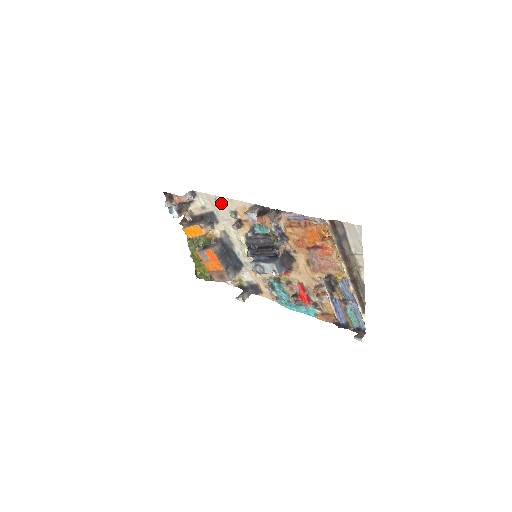
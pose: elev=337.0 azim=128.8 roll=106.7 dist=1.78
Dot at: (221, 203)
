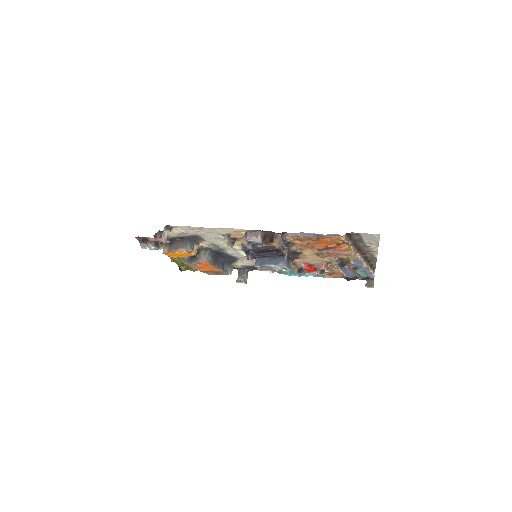
Dot at: (208, 231)
